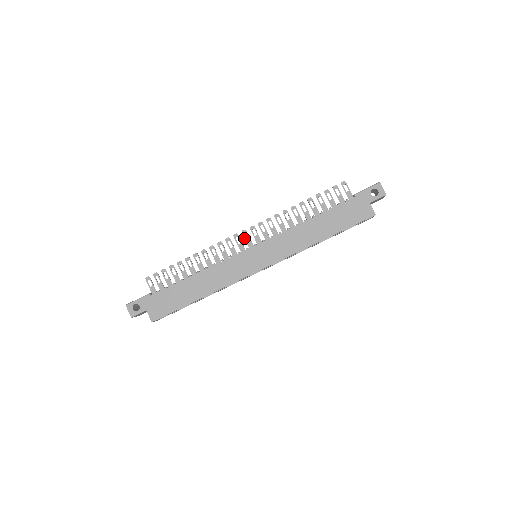
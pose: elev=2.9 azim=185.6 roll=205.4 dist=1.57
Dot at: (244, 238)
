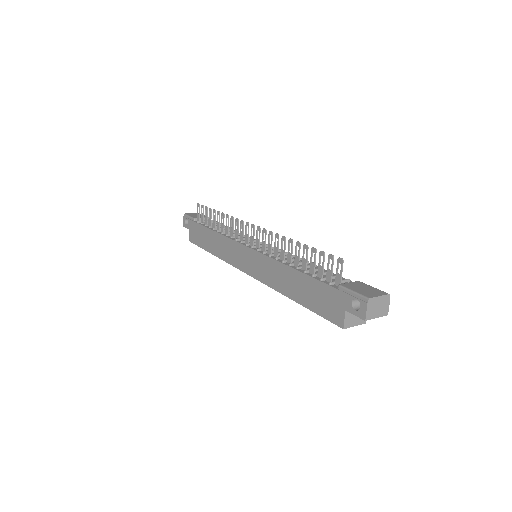
Dot at: occluded
